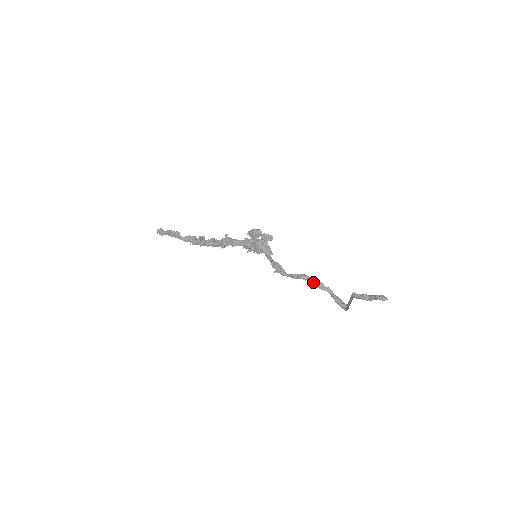
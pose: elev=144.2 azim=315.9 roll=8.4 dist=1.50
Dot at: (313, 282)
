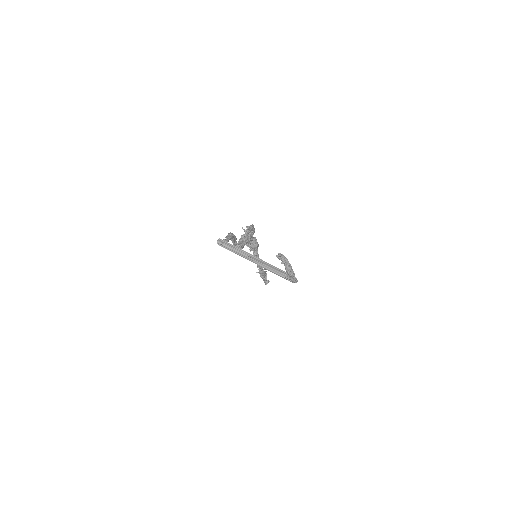
Dot at: occluded
